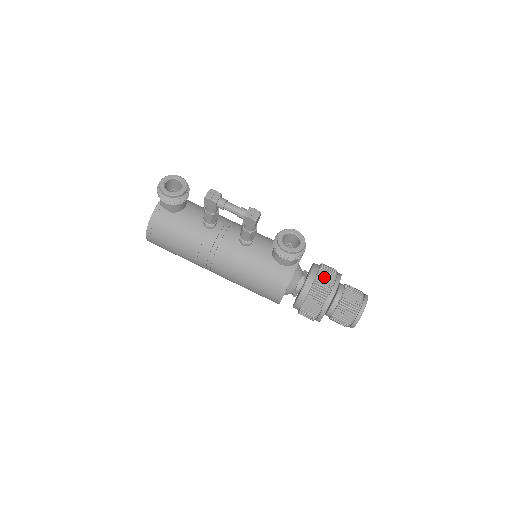
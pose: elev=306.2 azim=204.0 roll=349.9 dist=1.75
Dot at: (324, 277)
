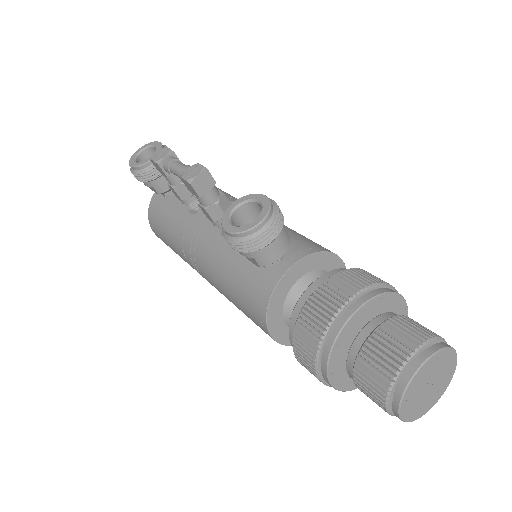
Dot at: (329, 292)
